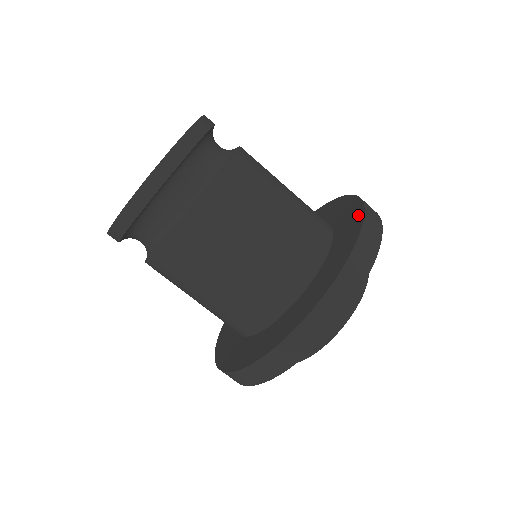
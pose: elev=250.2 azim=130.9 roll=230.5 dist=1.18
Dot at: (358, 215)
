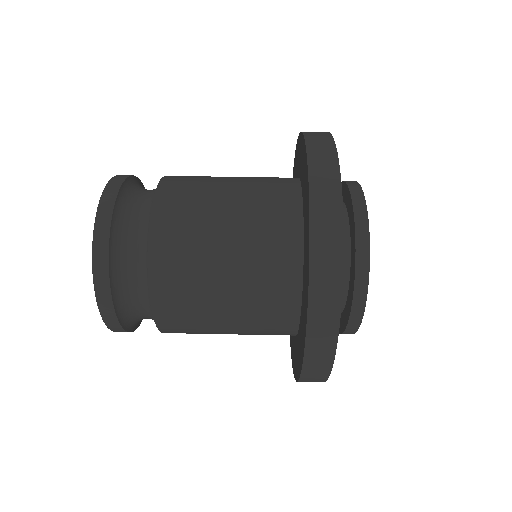
Dot at: (299, 141)
